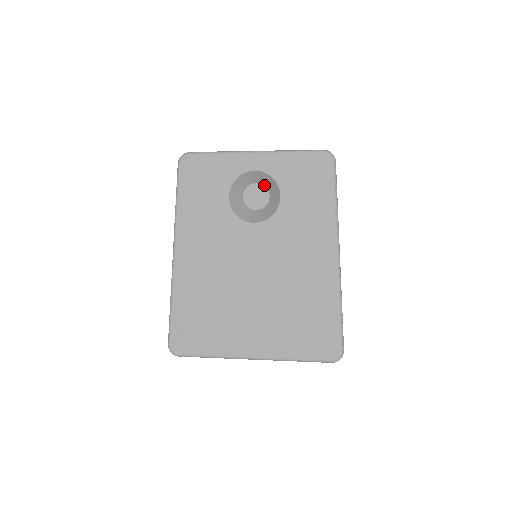
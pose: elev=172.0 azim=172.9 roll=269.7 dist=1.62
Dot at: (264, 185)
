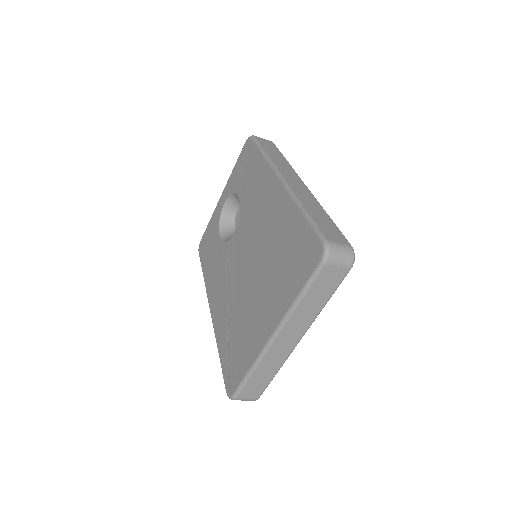
Dot at: occluded
